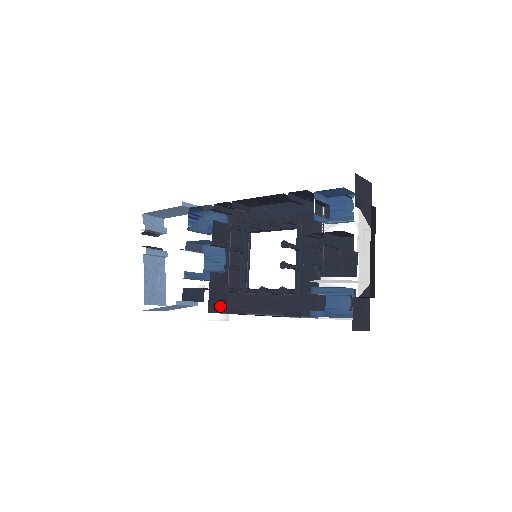
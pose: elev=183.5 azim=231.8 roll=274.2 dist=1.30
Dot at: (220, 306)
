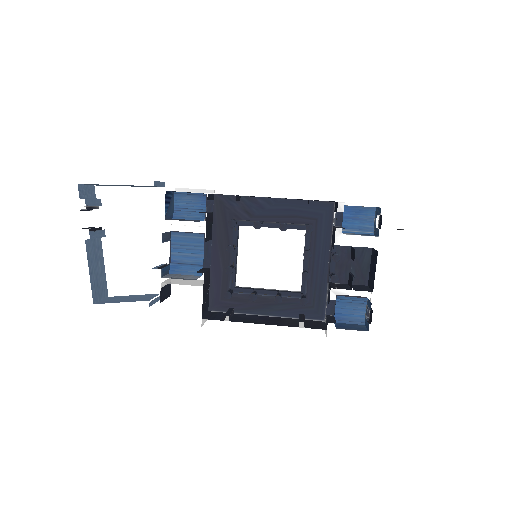
Dot at: (206, 306)
